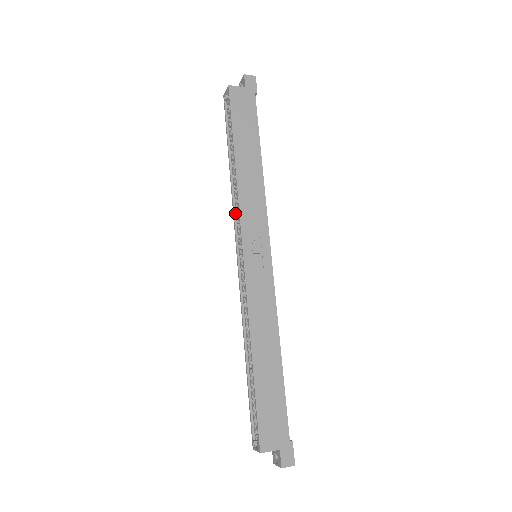
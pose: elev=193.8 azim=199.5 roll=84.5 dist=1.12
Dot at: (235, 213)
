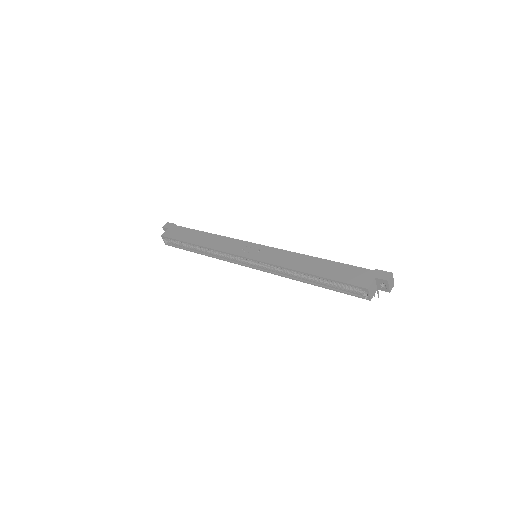
Dot at: (226, 260)
